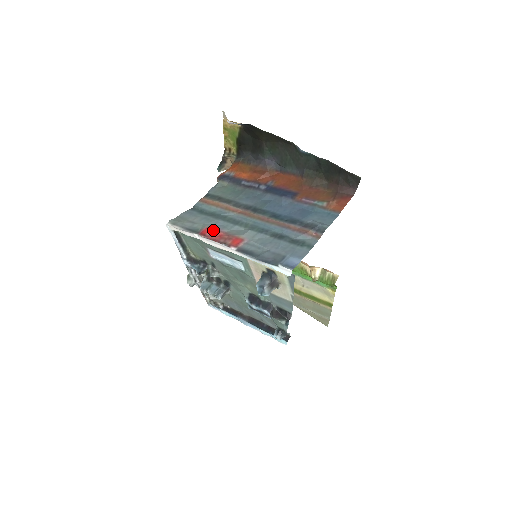
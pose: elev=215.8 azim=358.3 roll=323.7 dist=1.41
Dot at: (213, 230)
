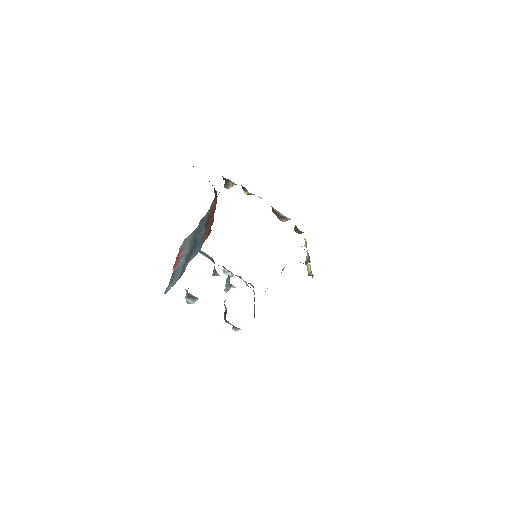
Dot at: (181, 252)
